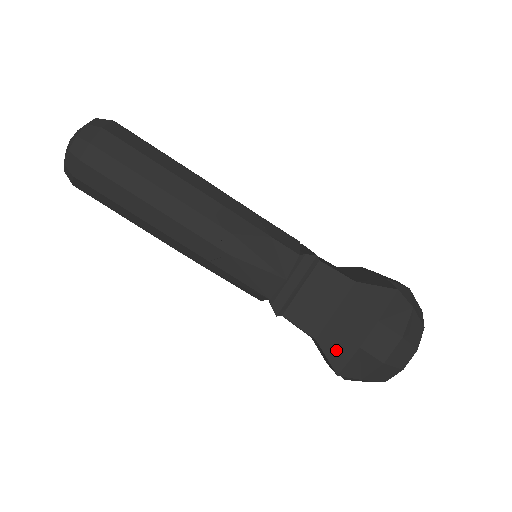
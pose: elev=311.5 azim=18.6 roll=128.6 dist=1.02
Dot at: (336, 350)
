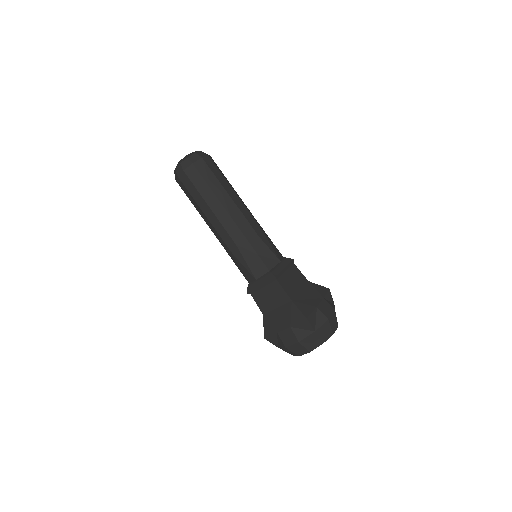
Dot at: (268, 326)
